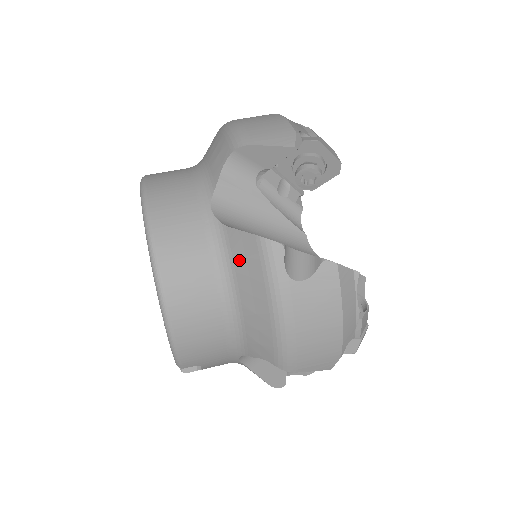
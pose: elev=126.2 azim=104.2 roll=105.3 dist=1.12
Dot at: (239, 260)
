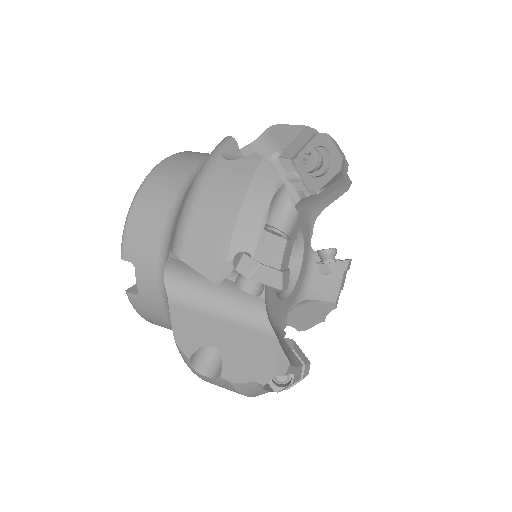
Dot at: occluded
